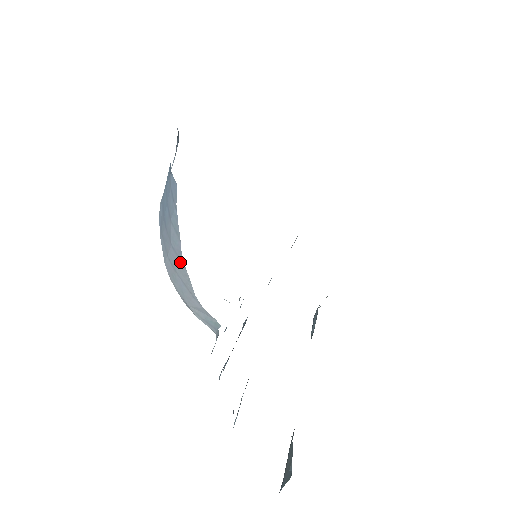
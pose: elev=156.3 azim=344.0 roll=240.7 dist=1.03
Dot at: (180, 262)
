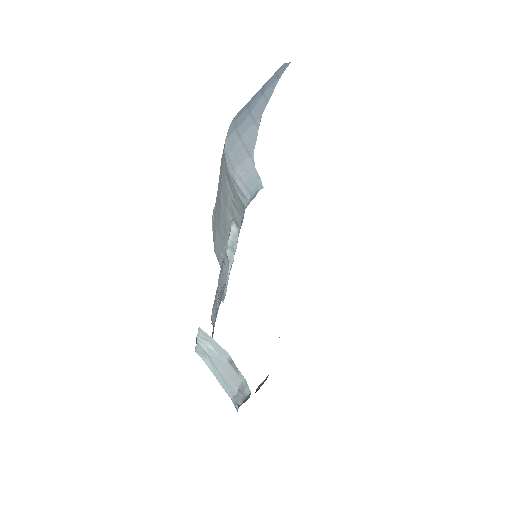
Dot at: (255, 123)
